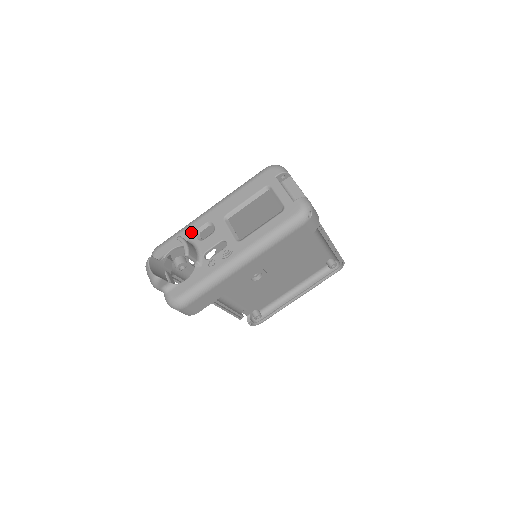
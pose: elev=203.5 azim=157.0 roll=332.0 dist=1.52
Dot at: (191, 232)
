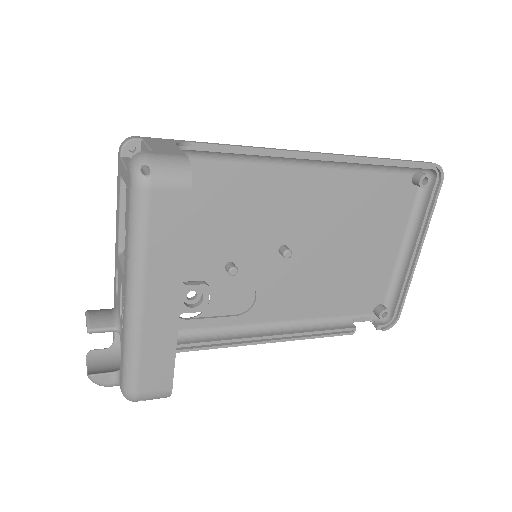
Dot at: (114, 293)
